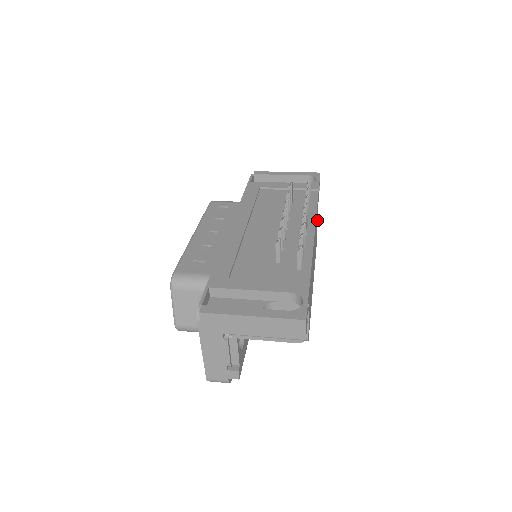
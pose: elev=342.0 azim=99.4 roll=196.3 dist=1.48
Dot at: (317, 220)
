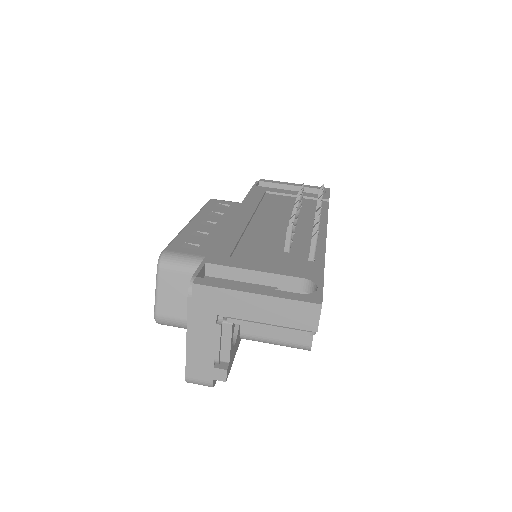
Dot at: occluded
